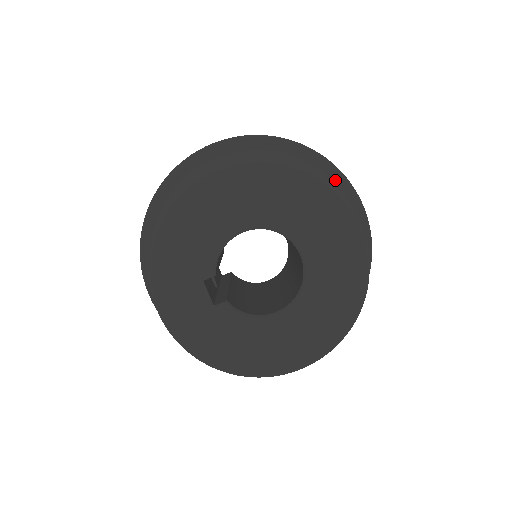
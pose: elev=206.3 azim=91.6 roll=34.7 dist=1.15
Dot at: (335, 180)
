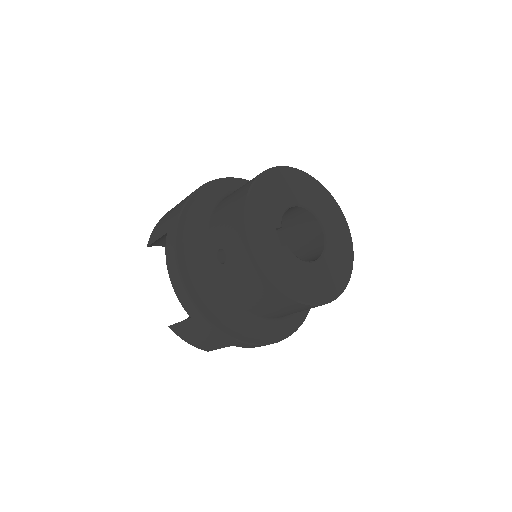
Dot at: occluded
